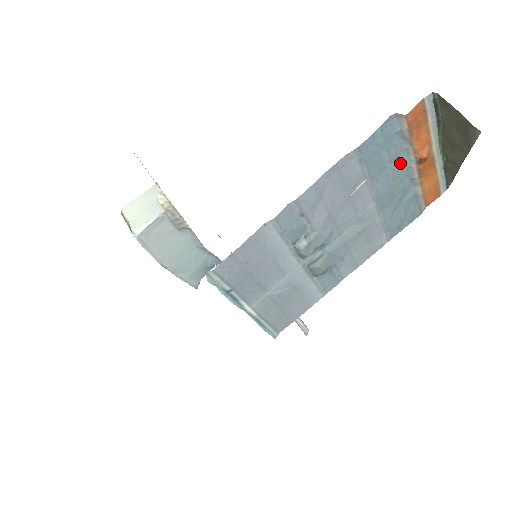
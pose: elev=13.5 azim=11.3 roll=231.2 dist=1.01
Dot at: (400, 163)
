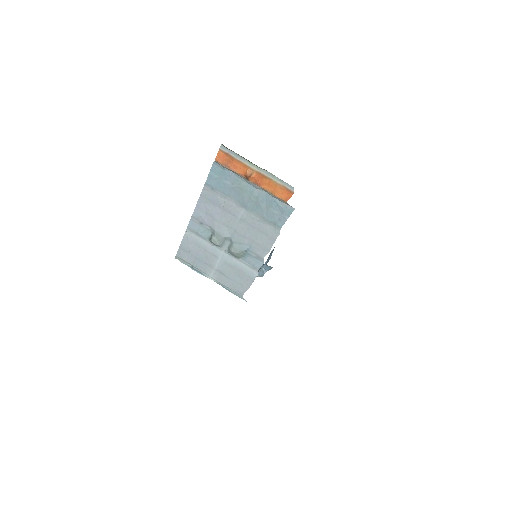
Dot at: (241, 183)
